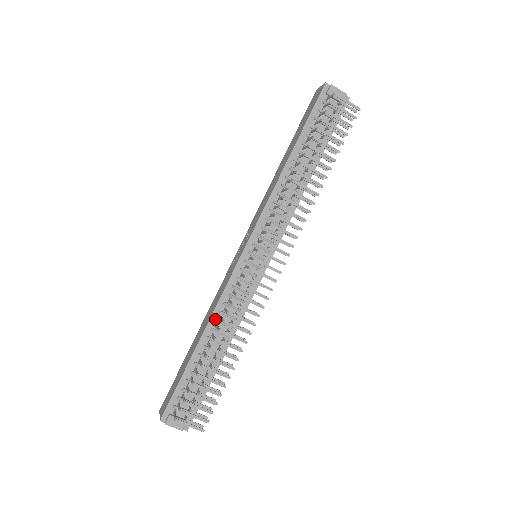
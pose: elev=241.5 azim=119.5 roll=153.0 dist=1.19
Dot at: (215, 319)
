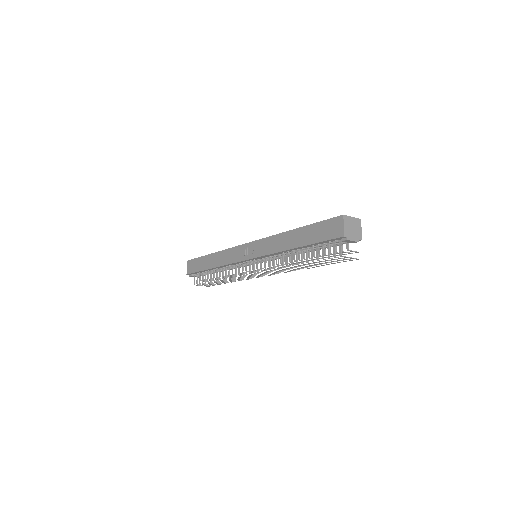
Dot at: (223, 267)
